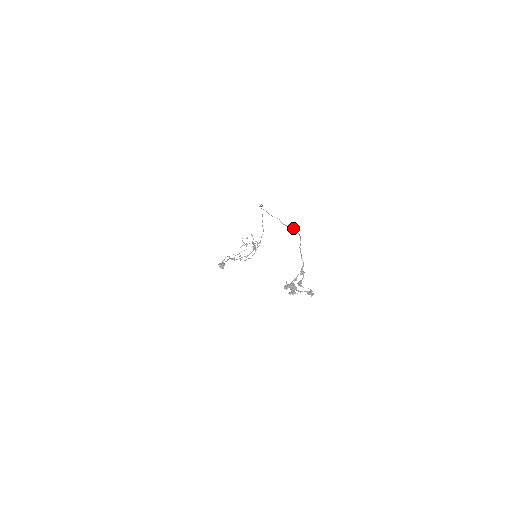
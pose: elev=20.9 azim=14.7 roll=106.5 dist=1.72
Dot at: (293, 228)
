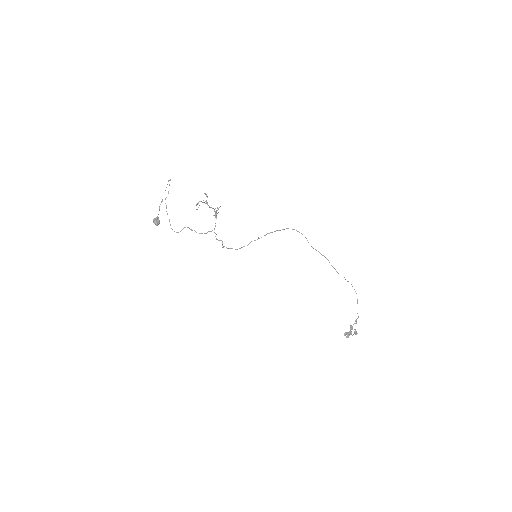
Dot at: occluded
